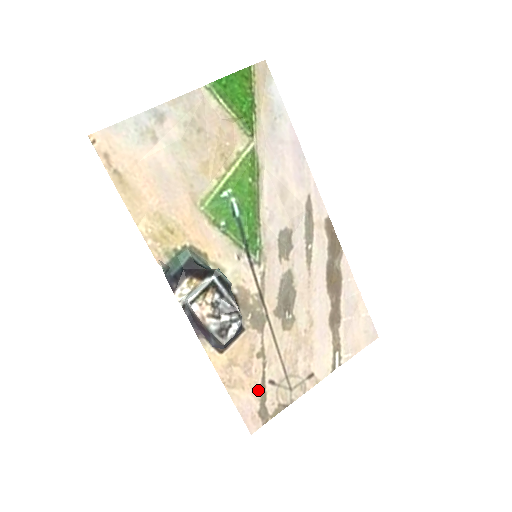
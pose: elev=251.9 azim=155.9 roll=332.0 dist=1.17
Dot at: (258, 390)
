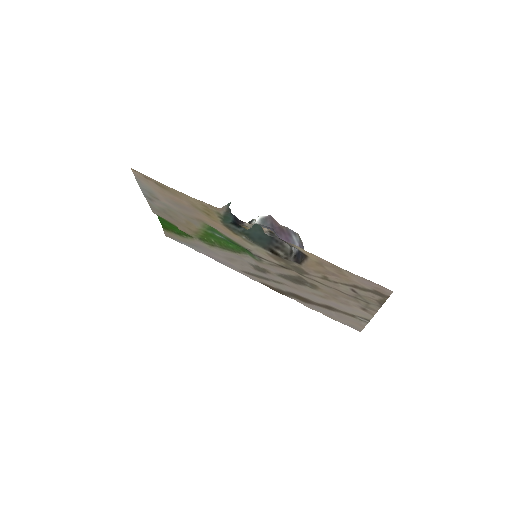
Dot at: (354, 285)
